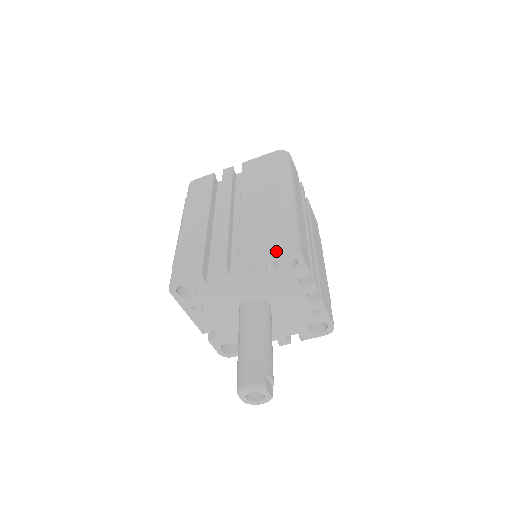
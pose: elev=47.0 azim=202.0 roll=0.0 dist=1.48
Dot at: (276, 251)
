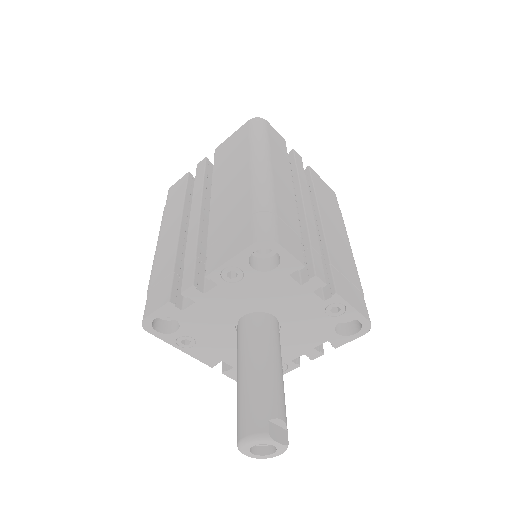
Dot at: (244, 249)
